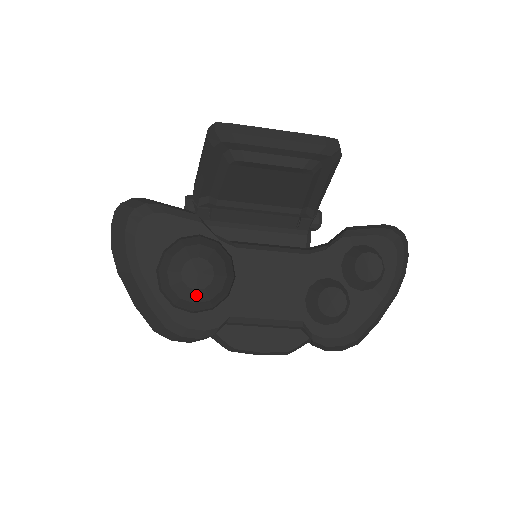
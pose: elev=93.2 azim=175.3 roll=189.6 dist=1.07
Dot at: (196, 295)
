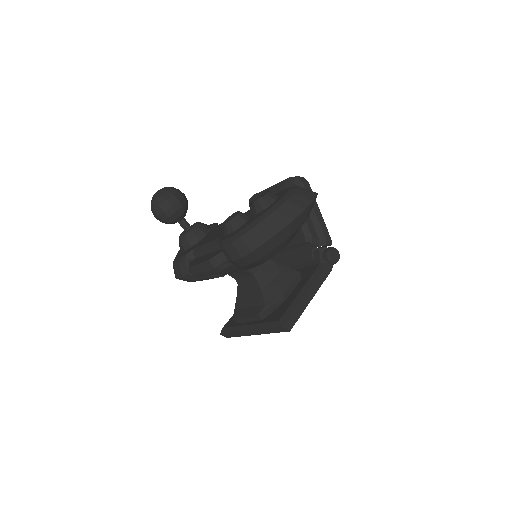
Dot at: (153, 198)
